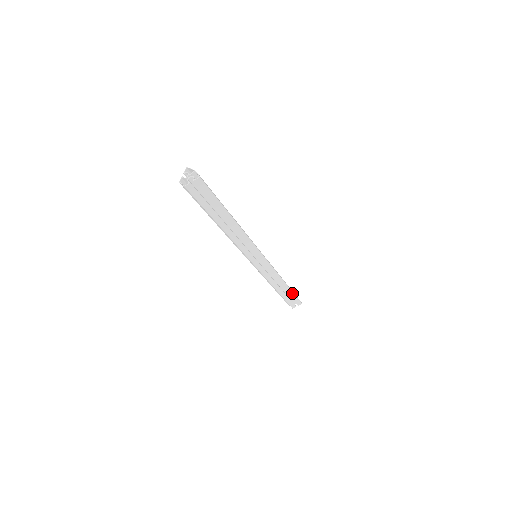
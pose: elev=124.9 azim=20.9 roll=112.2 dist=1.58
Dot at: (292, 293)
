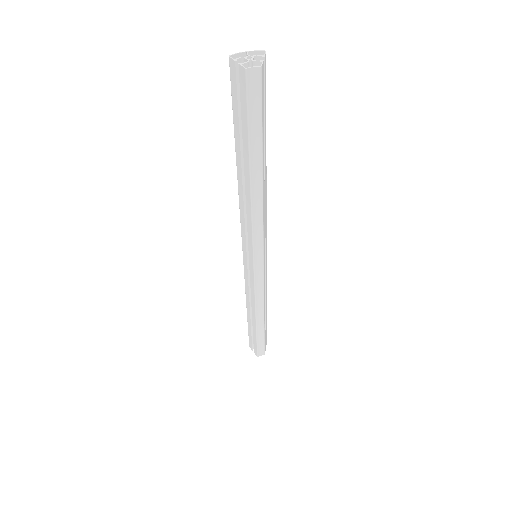
Dot at: (266, 323)
